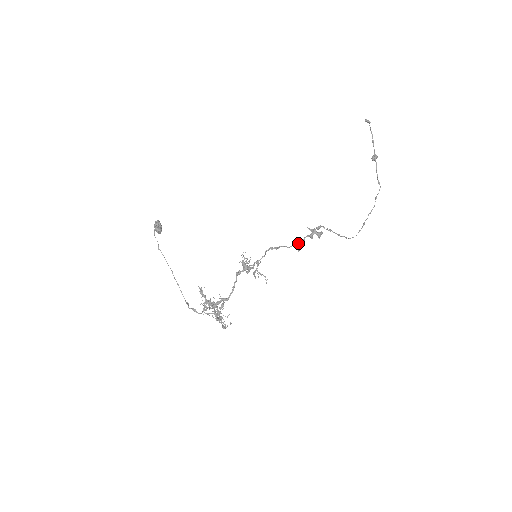
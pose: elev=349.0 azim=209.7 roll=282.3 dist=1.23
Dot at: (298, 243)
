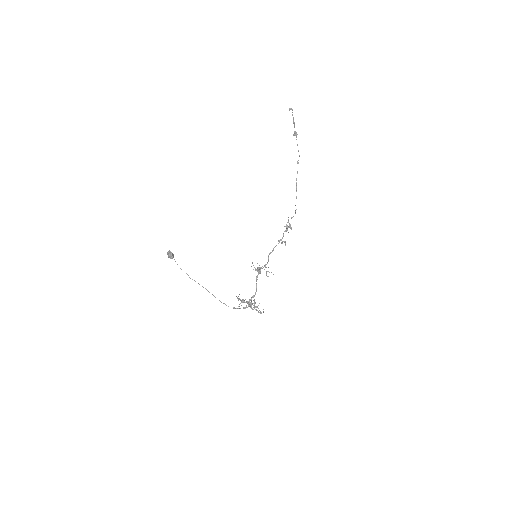
Dot at: (285, 243)
